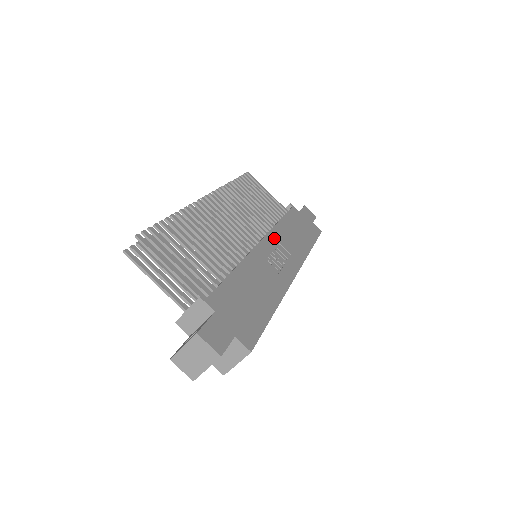
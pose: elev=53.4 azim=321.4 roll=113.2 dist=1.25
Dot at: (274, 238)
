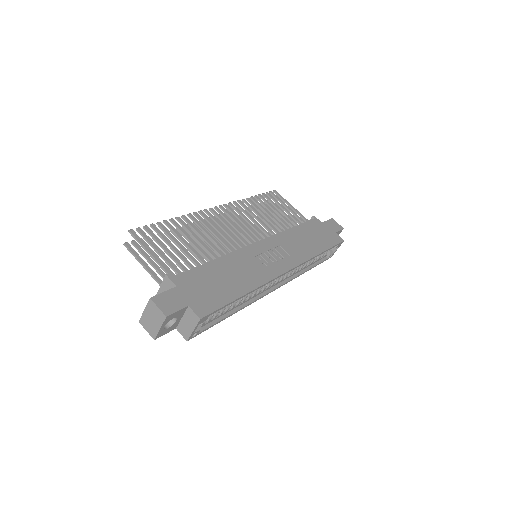
Dot at: (275, 241)
